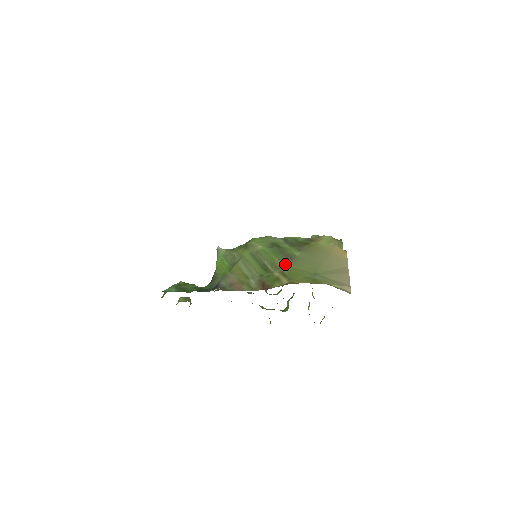
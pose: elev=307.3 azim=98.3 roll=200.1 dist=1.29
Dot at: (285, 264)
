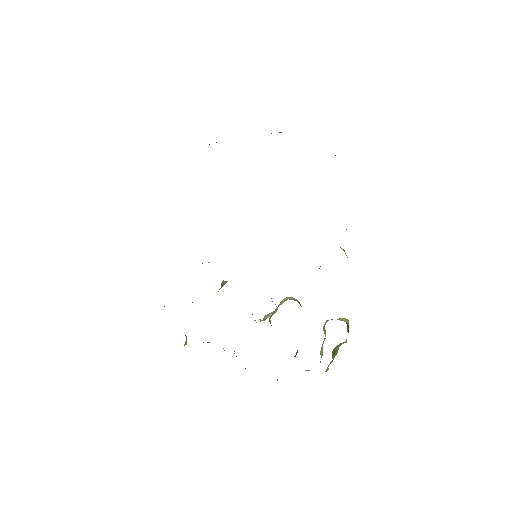
Dot at: occluded
